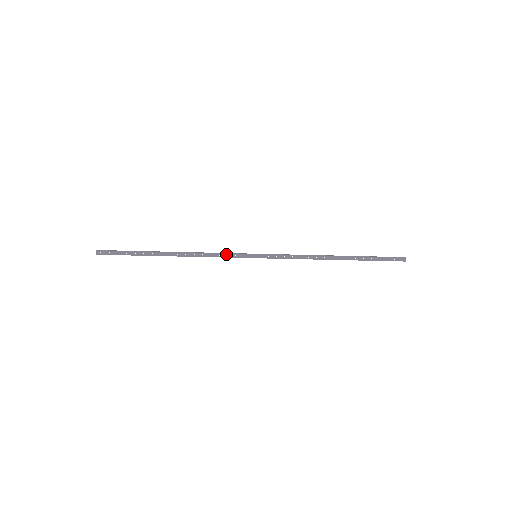
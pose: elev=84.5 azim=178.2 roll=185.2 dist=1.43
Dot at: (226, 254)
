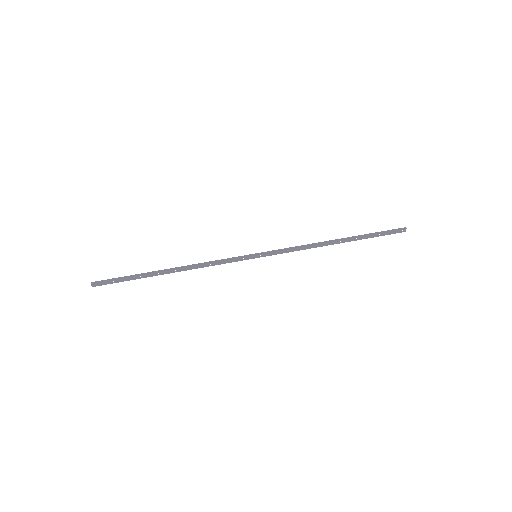
Dot at: (225, 261)
